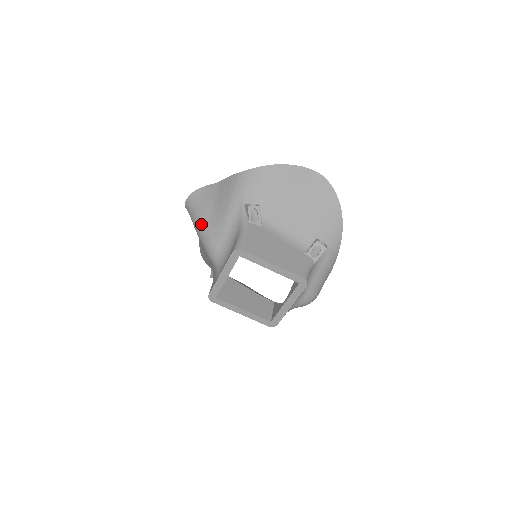
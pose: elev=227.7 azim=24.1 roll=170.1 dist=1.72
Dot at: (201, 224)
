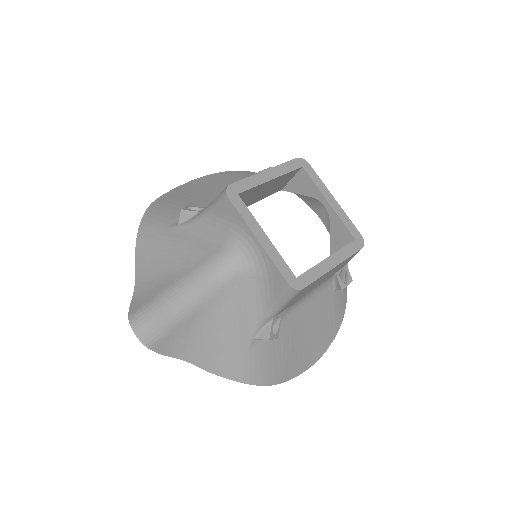
Dot at: (176, 290)
